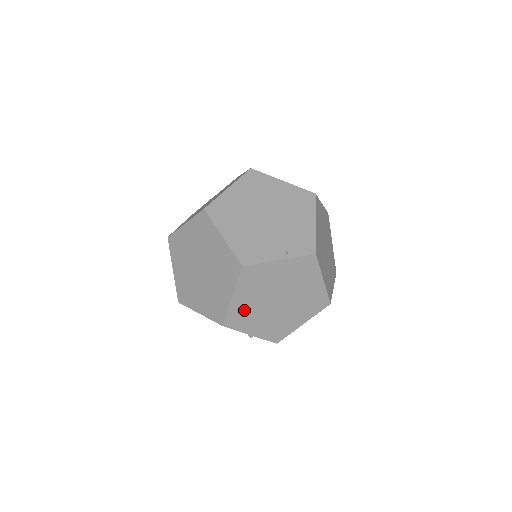
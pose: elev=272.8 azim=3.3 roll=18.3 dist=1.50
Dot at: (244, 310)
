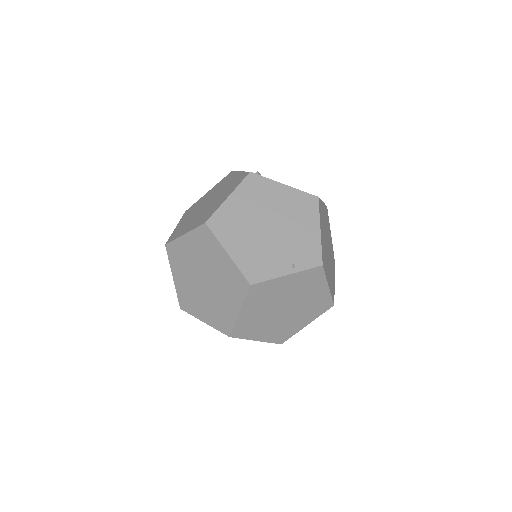
Dot at: (251, 321)
